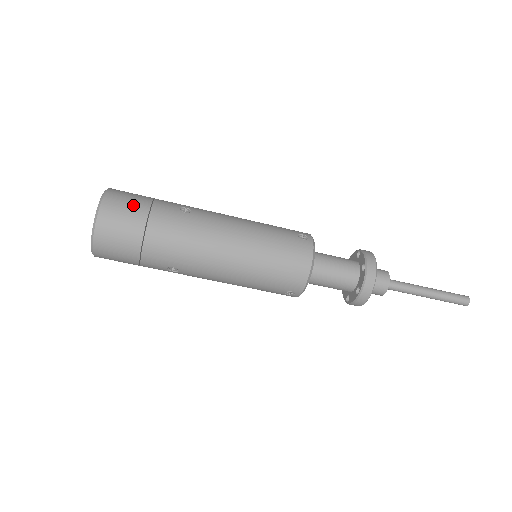
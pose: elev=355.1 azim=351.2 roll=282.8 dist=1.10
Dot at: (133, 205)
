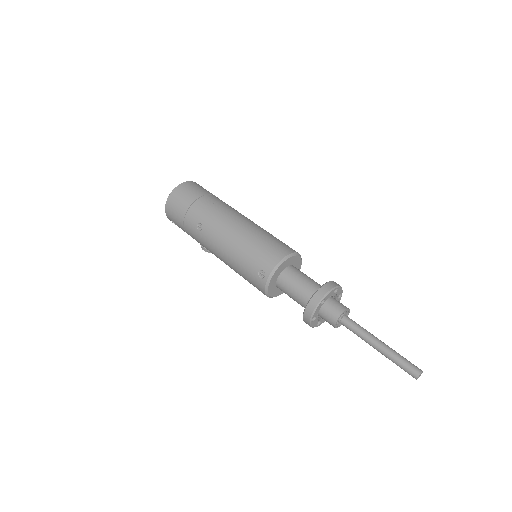
Dot at: (206, 190)
